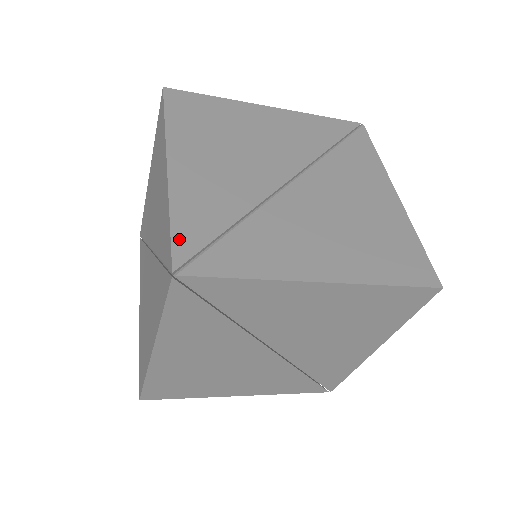
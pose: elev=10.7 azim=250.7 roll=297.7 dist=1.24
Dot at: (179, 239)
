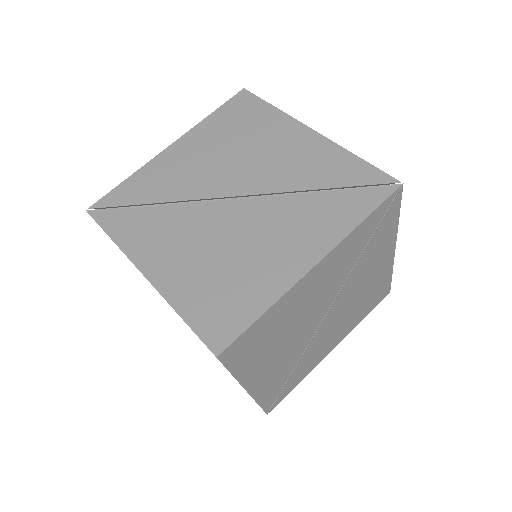
Dot at: occluded
